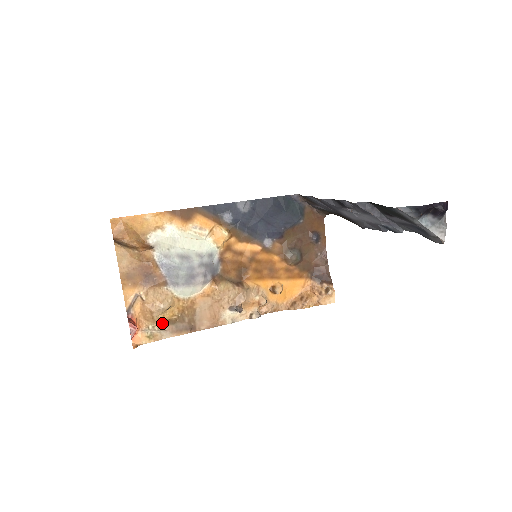
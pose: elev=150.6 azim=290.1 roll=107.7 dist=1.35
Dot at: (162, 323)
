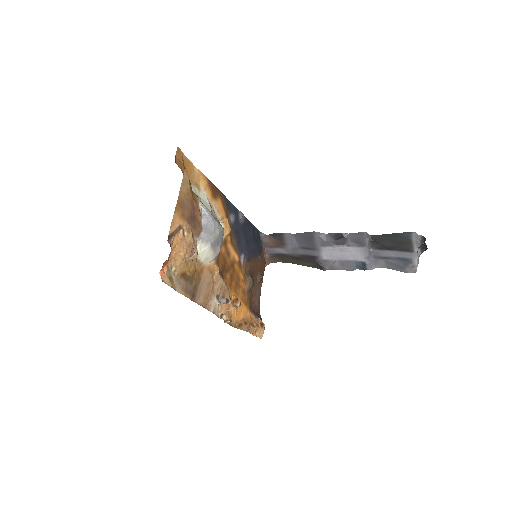
Dot at: (181, 272)
